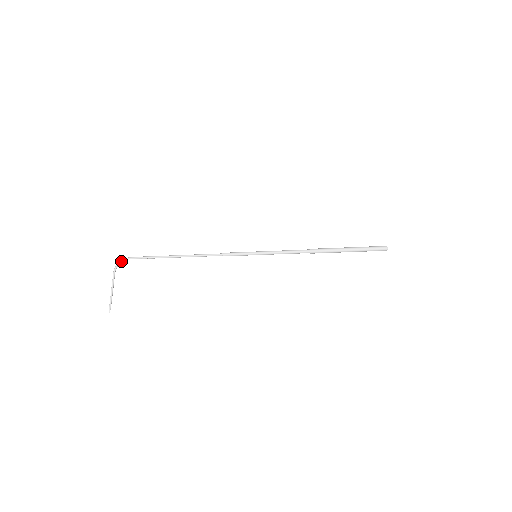
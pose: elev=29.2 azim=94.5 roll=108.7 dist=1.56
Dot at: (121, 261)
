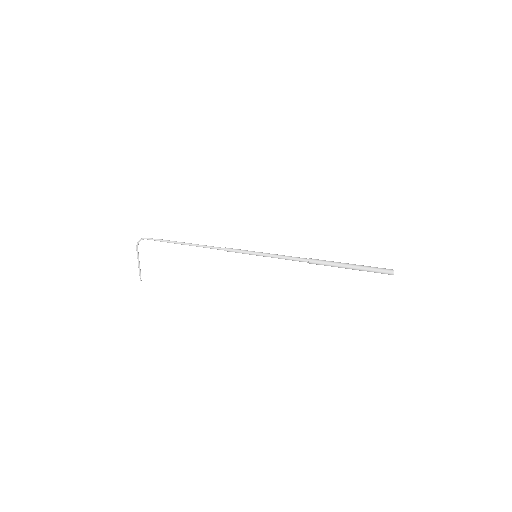
Dot at: (140, 240)
